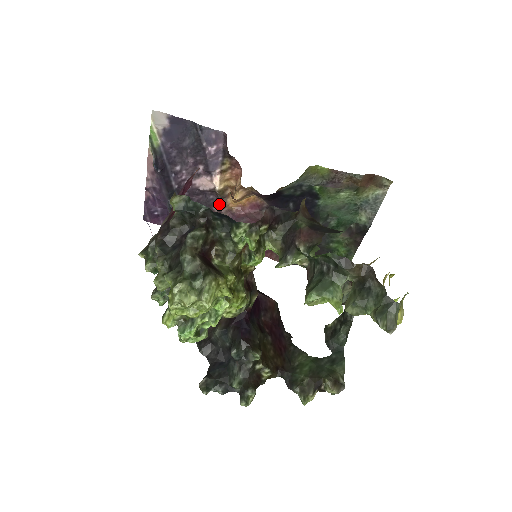
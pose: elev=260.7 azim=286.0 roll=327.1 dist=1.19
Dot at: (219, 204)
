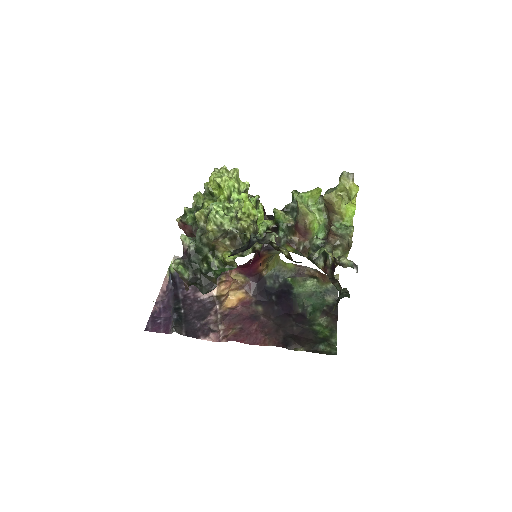
Dot at: (216, 308)
